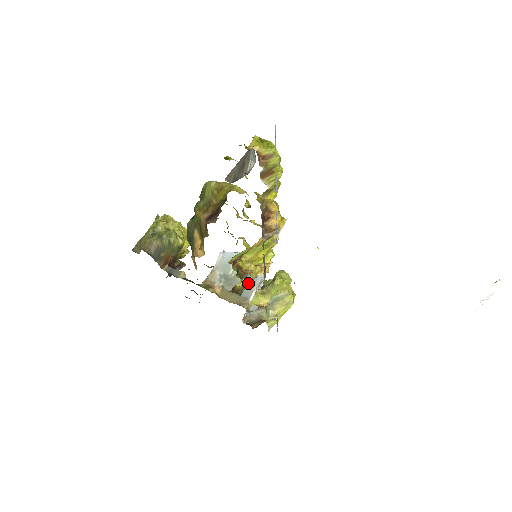
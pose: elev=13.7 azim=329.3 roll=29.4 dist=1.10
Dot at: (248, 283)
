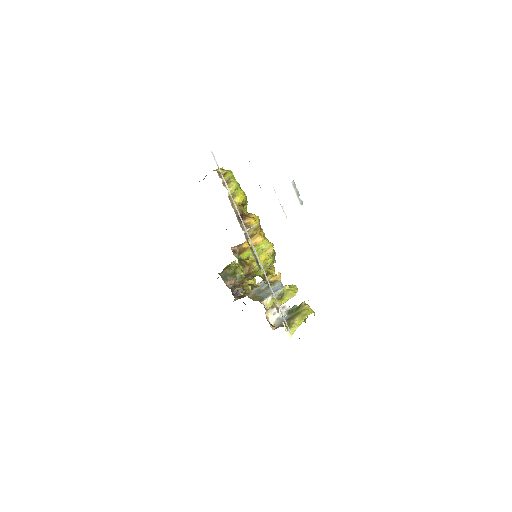
Dot at: occluded
